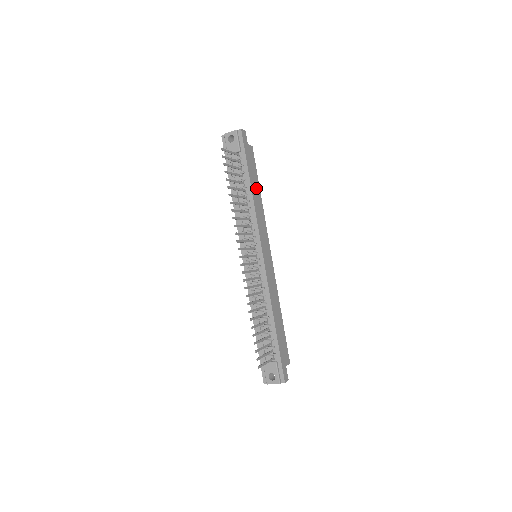
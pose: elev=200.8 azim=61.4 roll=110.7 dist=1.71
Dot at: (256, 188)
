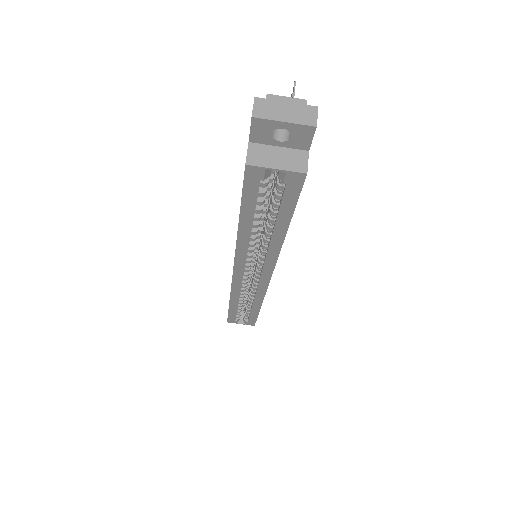
Dot at: occluded
